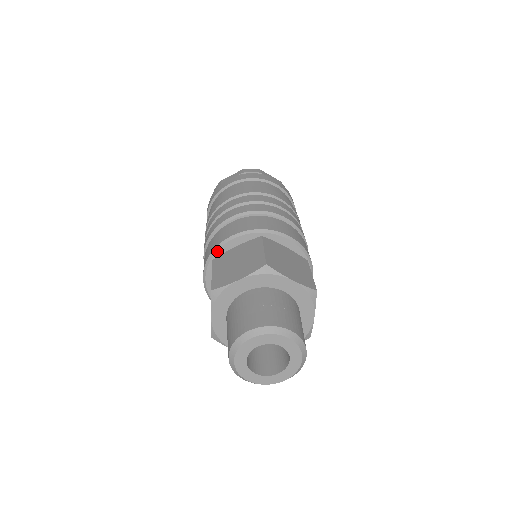
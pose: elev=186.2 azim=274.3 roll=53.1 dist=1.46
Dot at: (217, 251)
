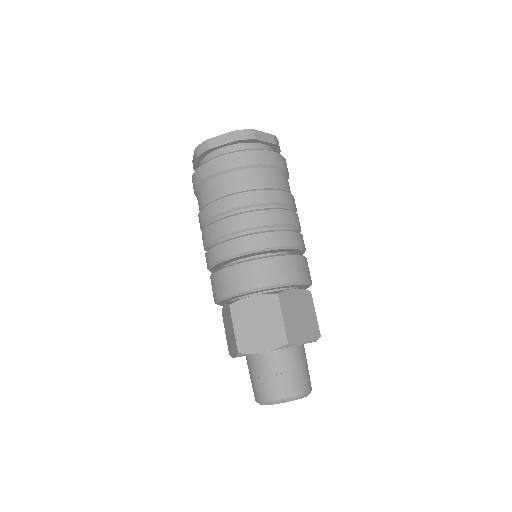
Dot at: (233, 297)
